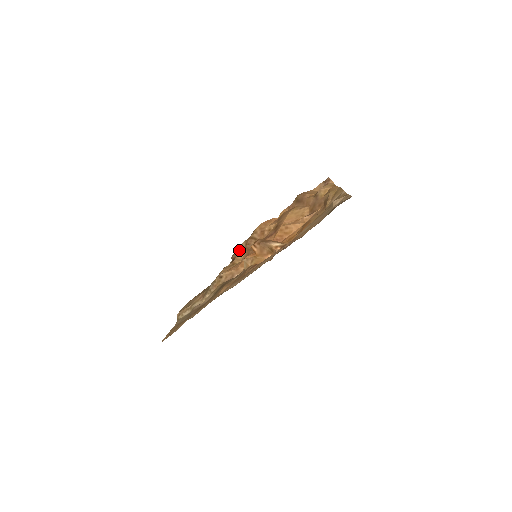
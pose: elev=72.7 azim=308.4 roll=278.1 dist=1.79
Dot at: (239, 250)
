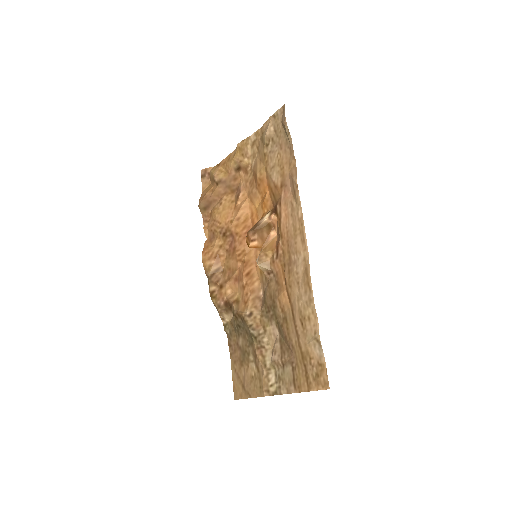
Dot at: (217, 296)
